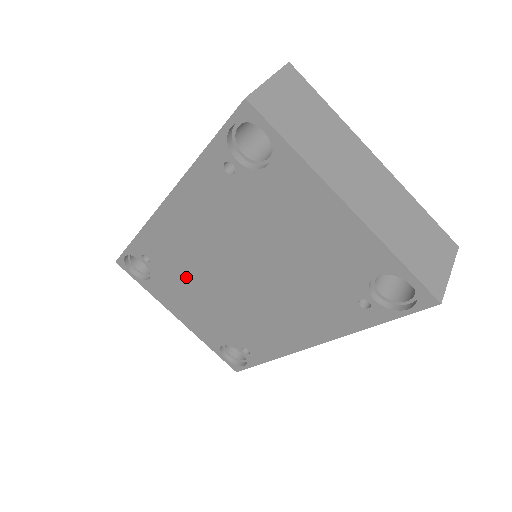
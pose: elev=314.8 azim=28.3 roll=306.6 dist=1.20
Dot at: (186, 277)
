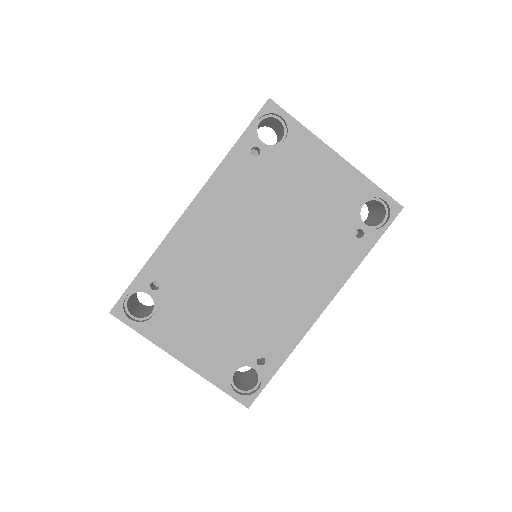
Dot at: (201, 288)
